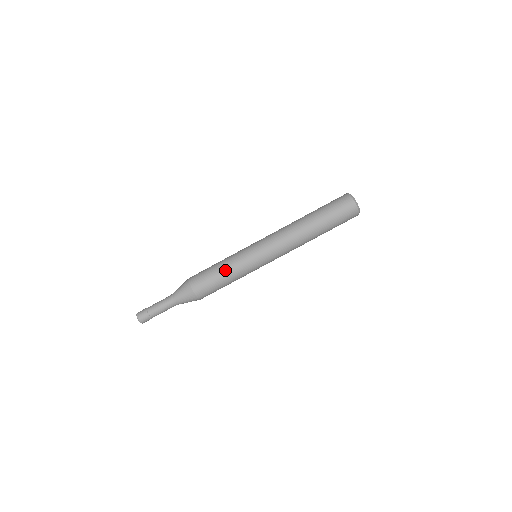
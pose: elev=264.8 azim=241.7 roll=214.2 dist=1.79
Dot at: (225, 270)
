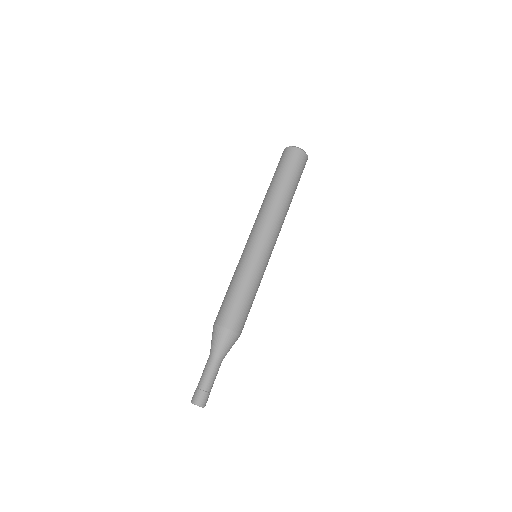
Dot at: (252, 290)
